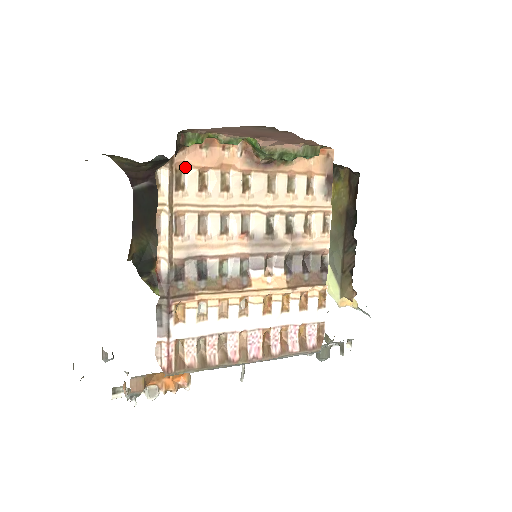
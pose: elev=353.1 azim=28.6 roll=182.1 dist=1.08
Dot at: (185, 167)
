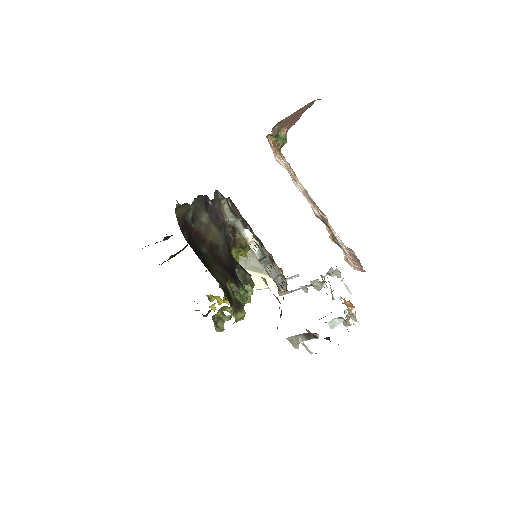
Dot at: occluded
